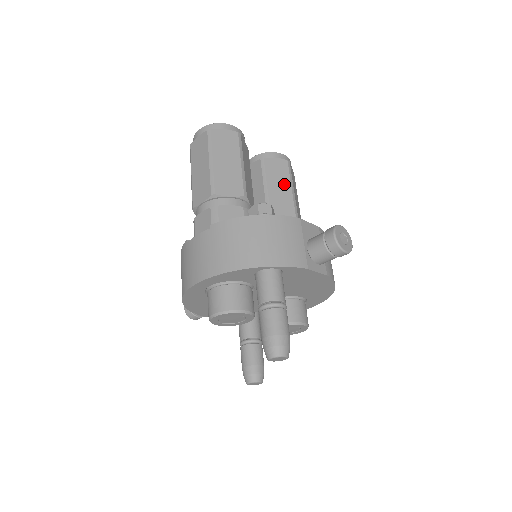
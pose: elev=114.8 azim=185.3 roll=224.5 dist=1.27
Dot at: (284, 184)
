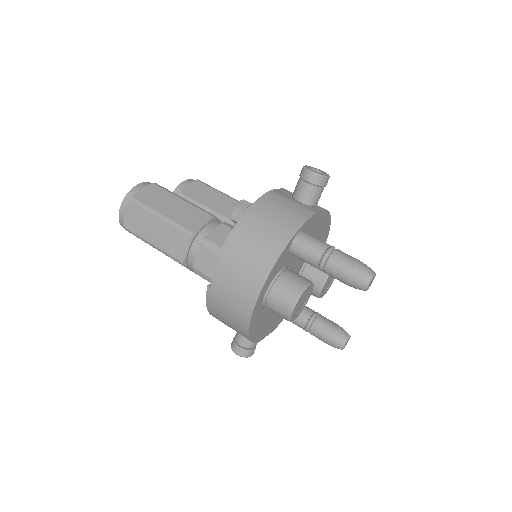
Dot at: (214, 195)
